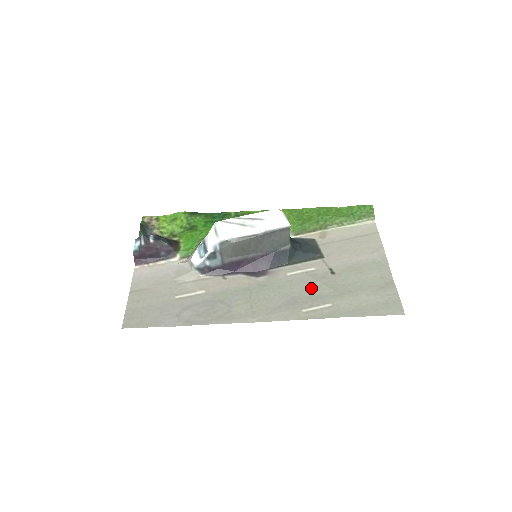
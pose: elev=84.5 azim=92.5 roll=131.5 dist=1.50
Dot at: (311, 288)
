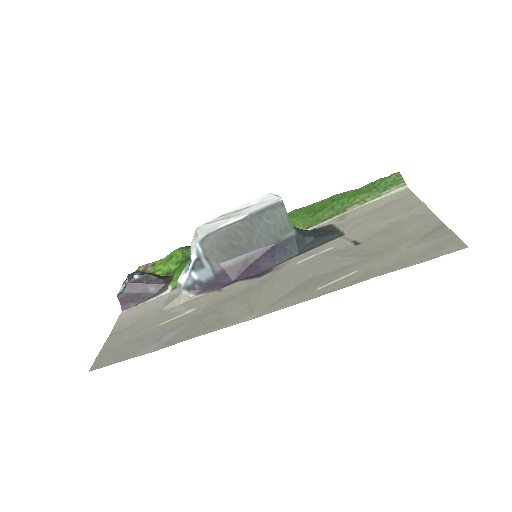
Dot at: (328, 265)
